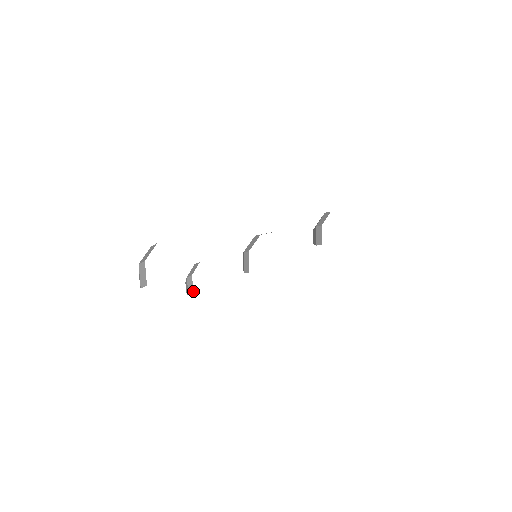
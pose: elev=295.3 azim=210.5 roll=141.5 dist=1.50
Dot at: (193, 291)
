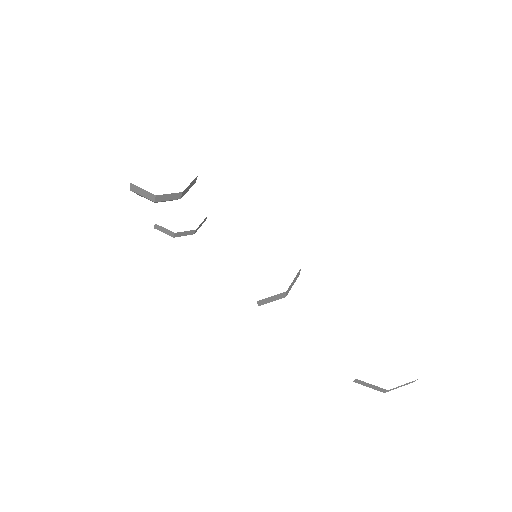
Dot at: occluded
